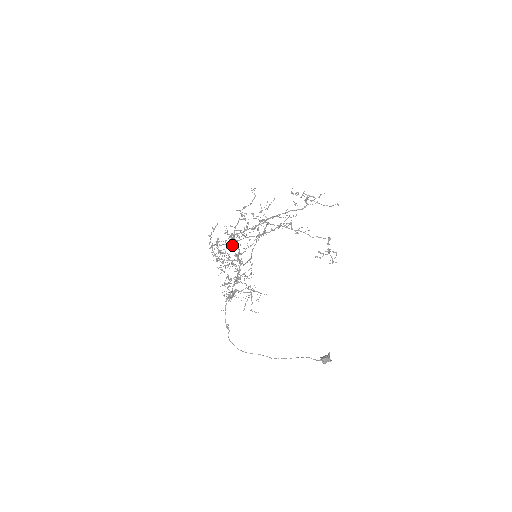
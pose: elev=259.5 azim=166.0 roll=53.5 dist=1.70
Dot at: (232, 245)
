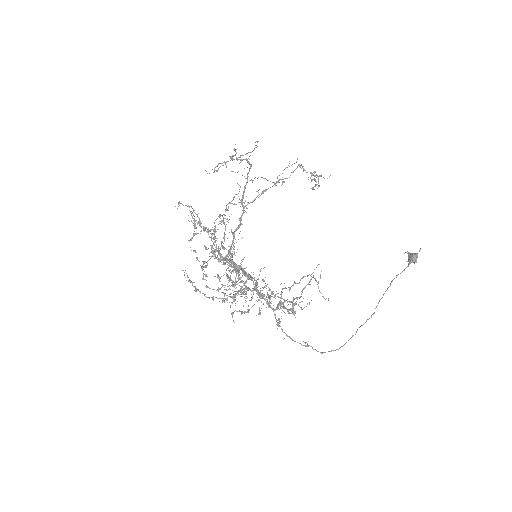
Dot at: (234, 267)
